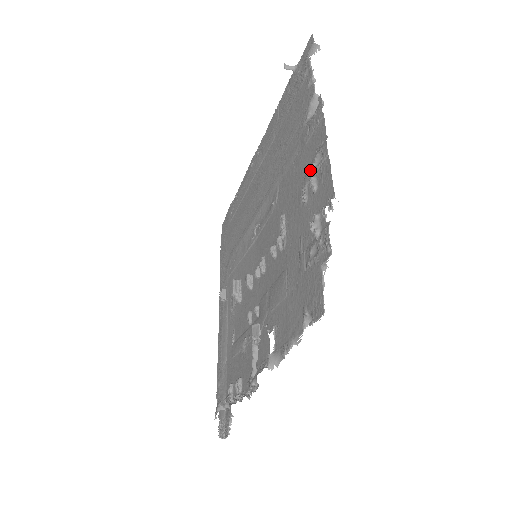
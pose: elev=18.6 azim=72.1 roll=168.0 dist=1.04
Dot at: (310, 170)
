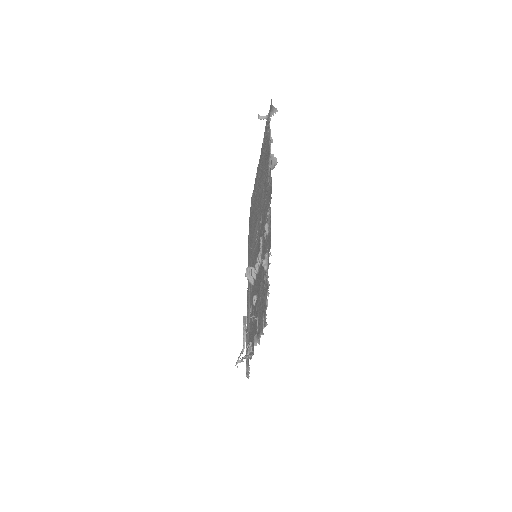
Dot at: (267, 216)
